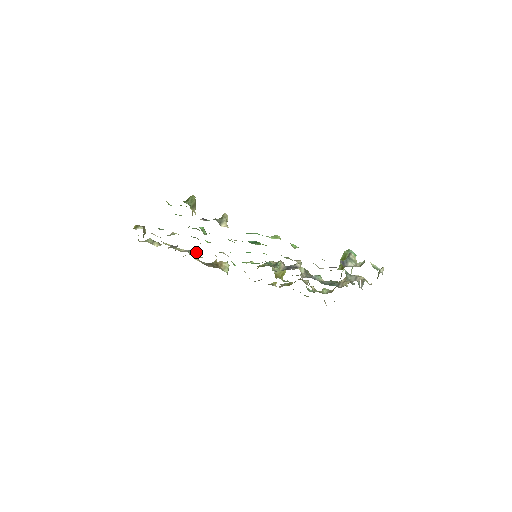
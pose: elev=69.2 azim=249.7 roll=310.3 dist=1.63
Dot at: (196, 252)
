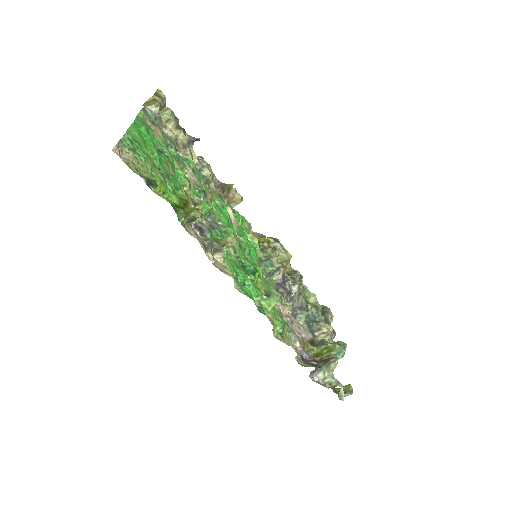
Dot at: (209, 174)
